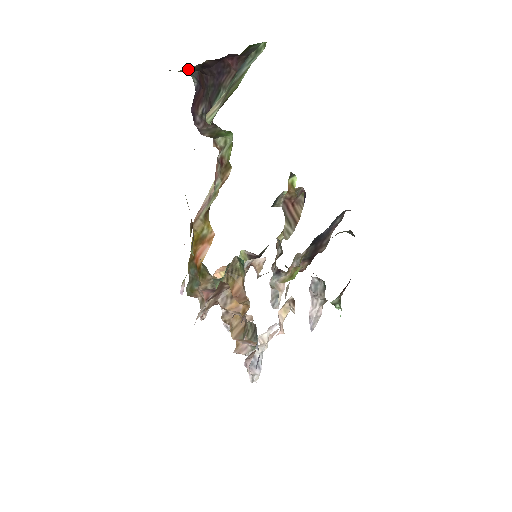
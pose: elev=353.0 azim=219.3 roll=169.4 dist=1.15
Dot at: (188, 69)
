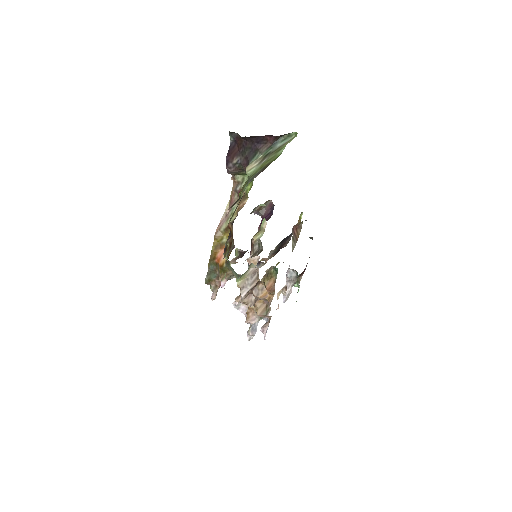
Dot at: occluded
